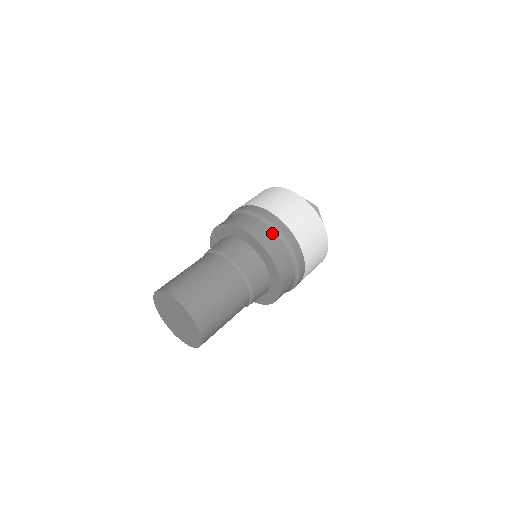
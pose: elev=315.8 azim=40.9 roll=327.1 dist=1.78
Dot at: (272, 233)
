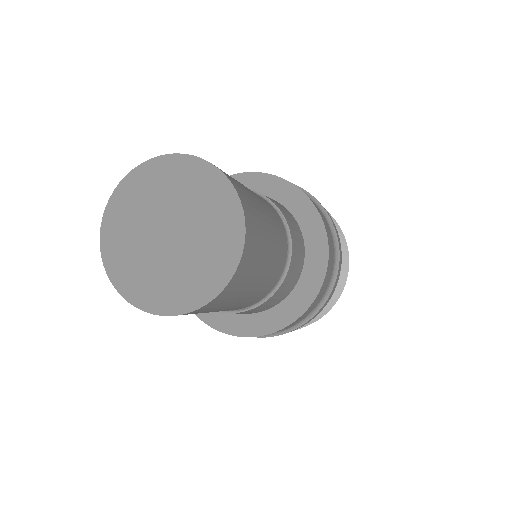
Dot at: (333, 245)
